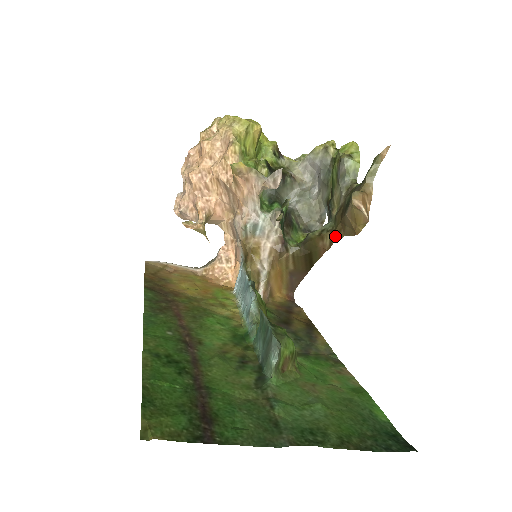
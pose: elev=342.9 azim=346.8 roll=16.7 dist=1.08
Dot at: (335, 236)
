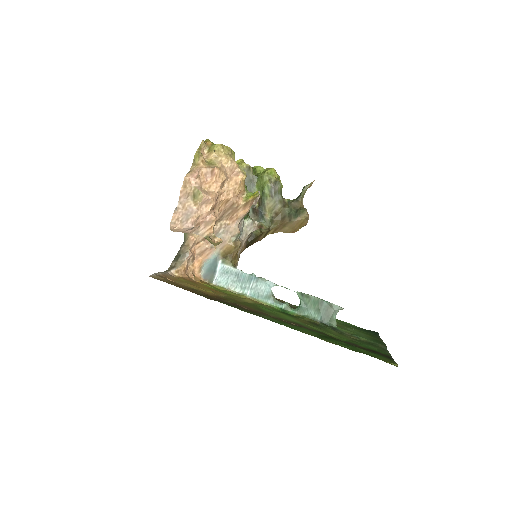
Dot at: (270, 232)
